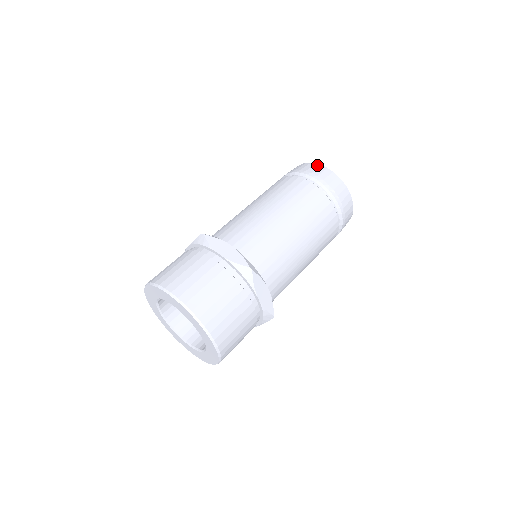
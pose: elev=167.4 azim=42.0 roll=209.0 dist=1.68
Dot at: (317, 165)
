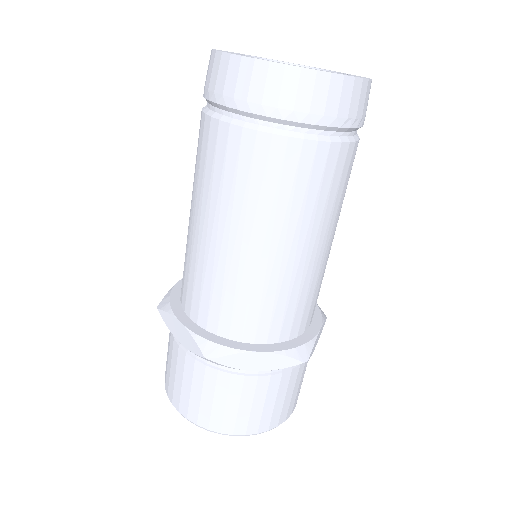
Dot at: (291, 73)
